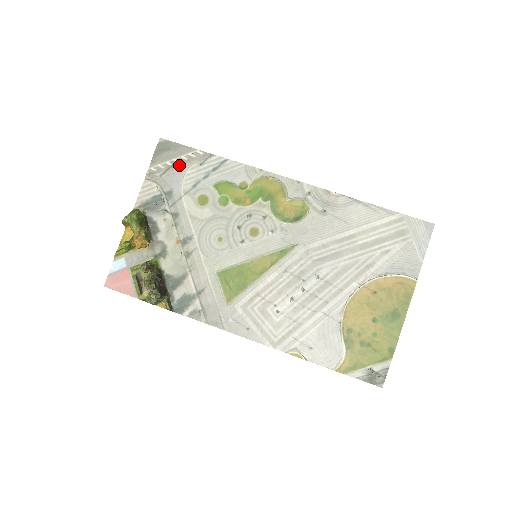
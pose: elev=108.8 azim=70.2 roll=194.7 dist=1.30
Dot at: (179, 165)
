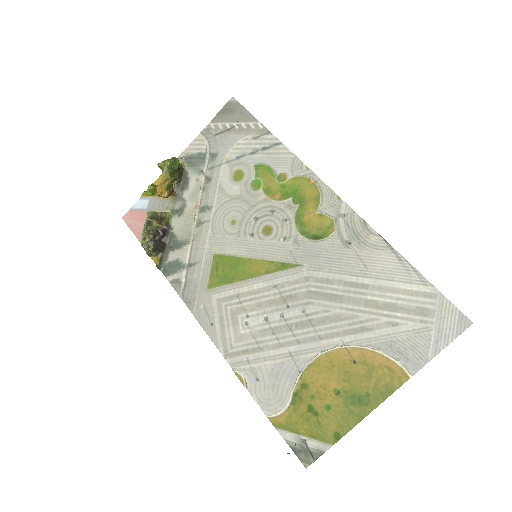
Dot at: (236, 131)
